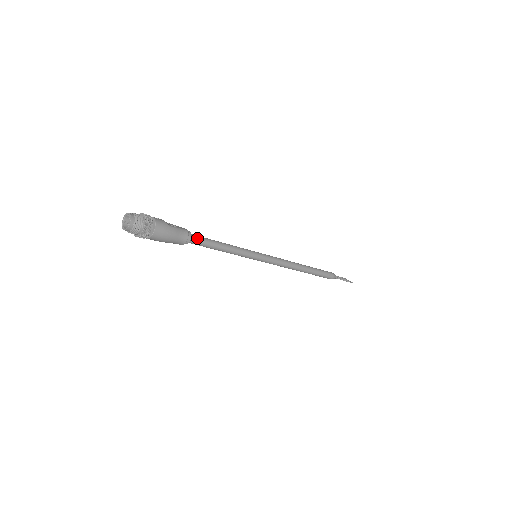
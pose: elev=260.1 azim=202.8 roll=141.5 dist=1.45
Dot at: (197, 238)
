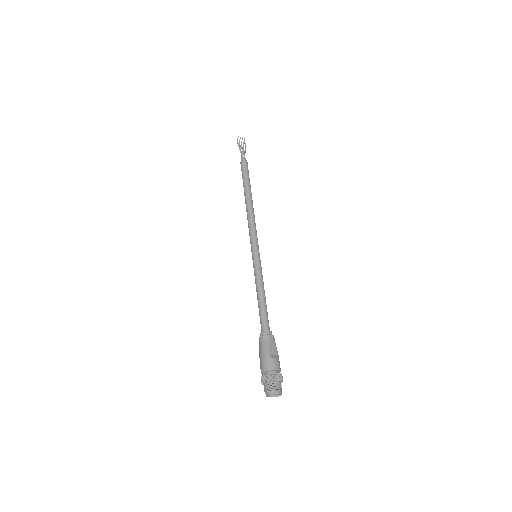
Dot at: occluded
